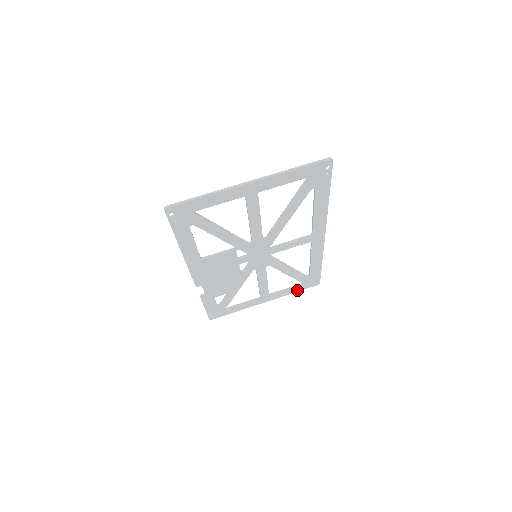
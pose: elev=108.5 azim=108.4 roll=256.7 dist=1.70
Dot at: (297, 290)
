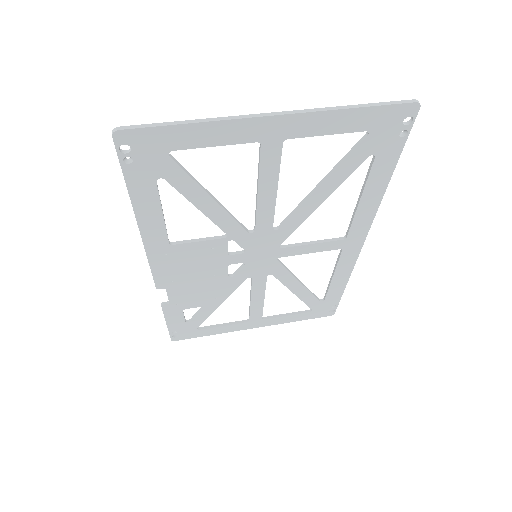
Dot at: (302, 318)
